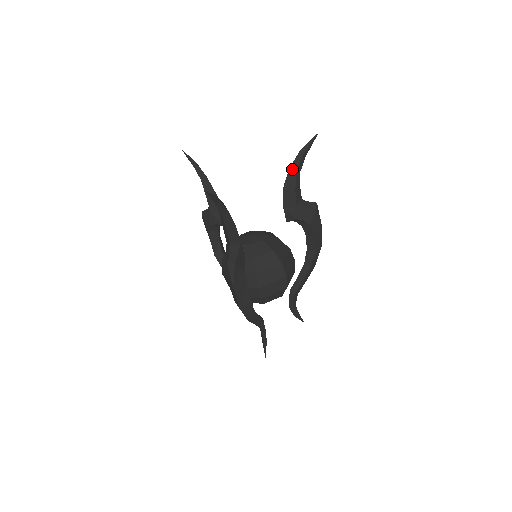
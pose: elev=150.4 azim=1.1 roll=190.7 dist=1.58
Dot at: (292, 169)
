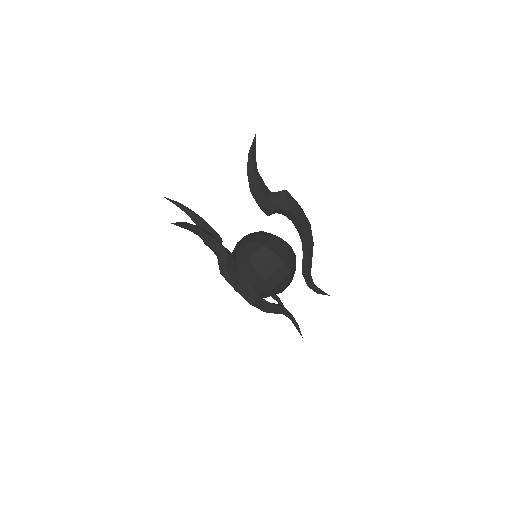
Dot at: (249, 172)
